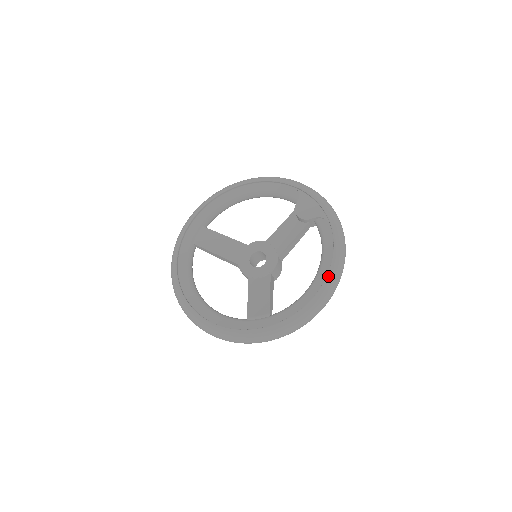
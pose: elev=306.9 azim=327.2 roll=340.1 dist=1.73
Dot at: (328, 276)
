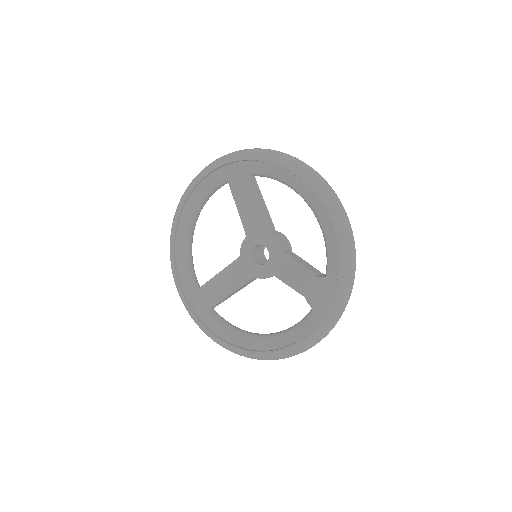
Dot at: (259, 353)
